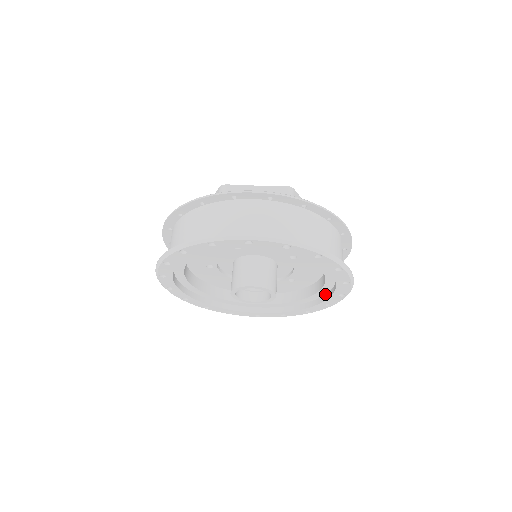
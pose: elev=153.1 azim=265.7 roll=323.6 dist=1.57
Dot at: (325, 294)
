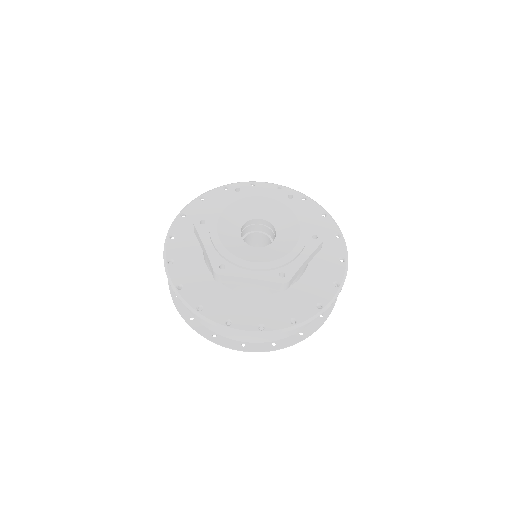
Dot at: occluded
